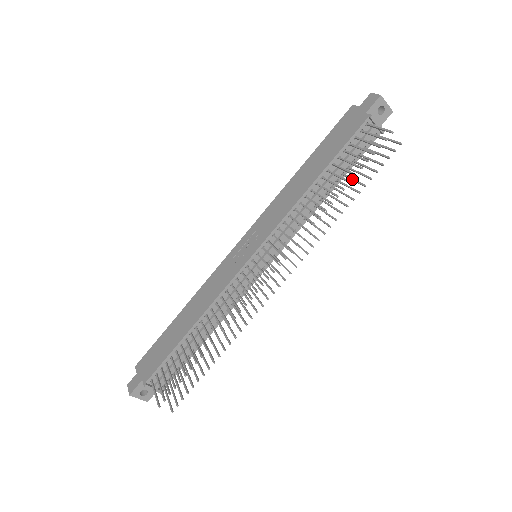
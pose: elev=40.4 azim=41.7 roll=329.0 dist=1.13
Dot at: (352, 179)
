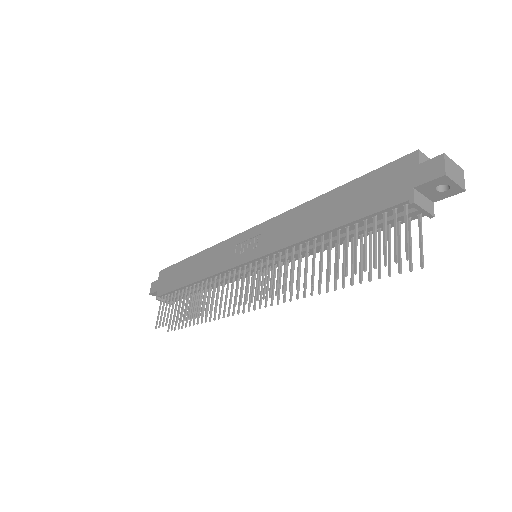
Dot at: (360, 257)
